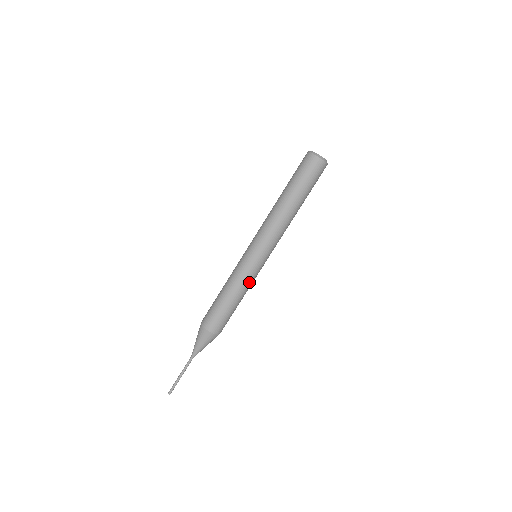
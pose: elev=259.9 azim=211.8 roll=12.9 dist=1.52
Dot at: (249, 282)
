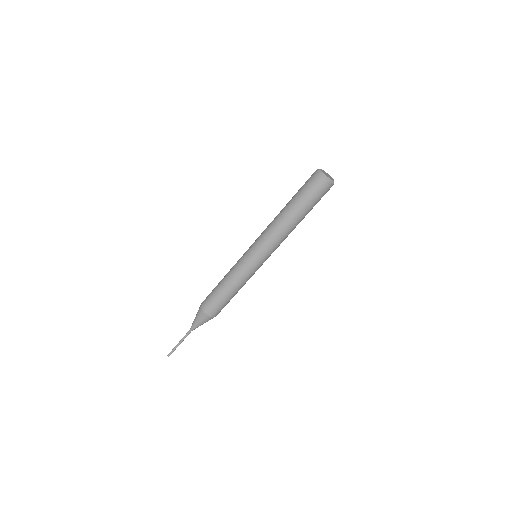
Dot at: (248, 279)
